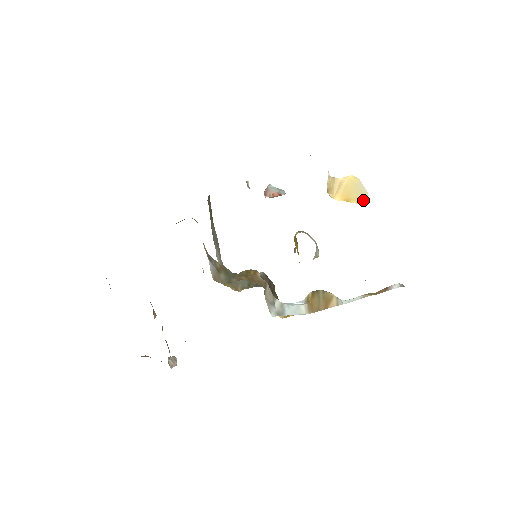
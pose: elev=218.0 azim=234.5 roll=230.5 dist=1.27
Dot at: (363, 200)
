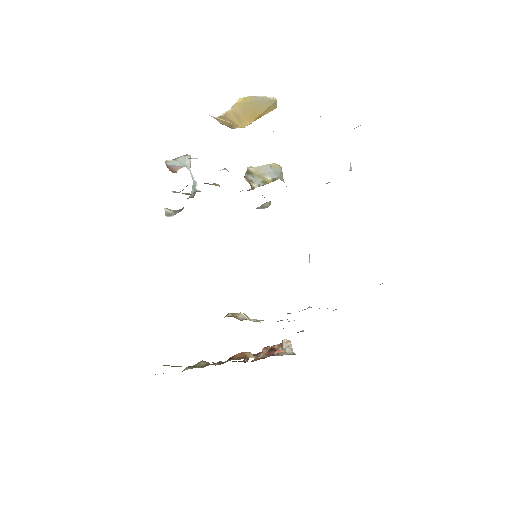
Dot at: (274, 106)
